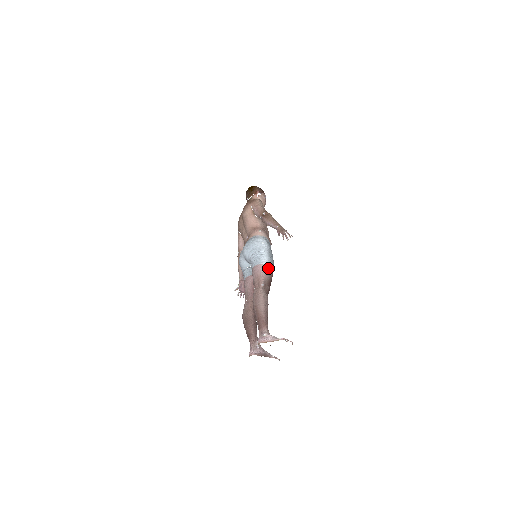
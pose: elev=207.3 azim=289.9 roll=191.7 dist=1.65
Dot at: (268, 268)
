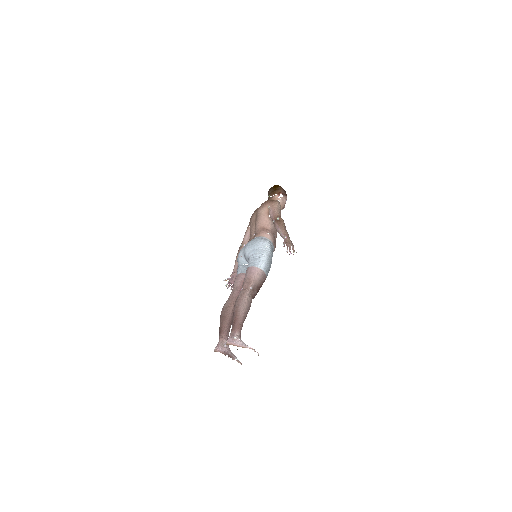
Dot at: (262, 273)
